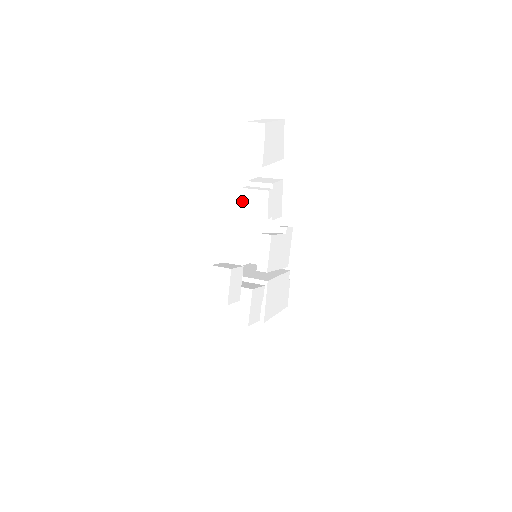
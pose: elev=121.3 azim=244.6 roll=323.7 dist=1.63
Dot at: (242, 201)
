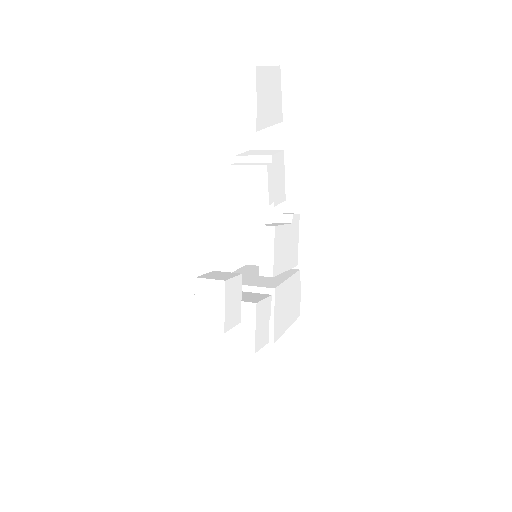
Dot at: occluded
